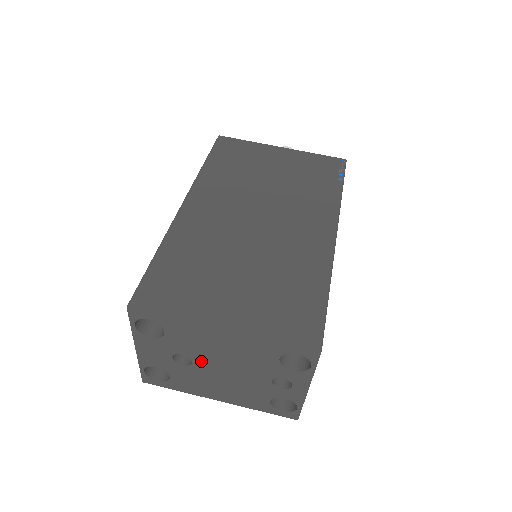
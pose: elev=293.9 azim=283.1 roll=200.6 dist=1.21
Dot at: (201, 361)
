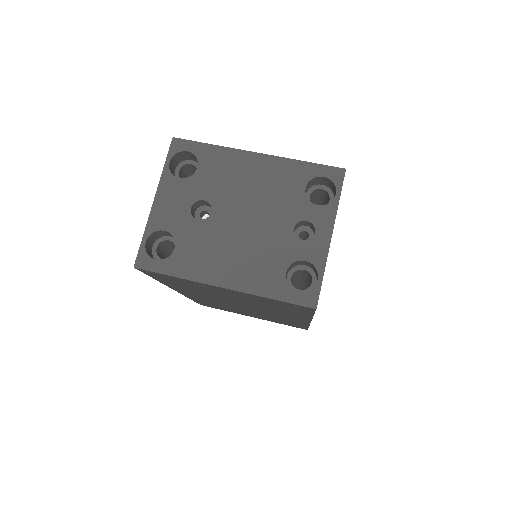
Dot at: (222, 208)
